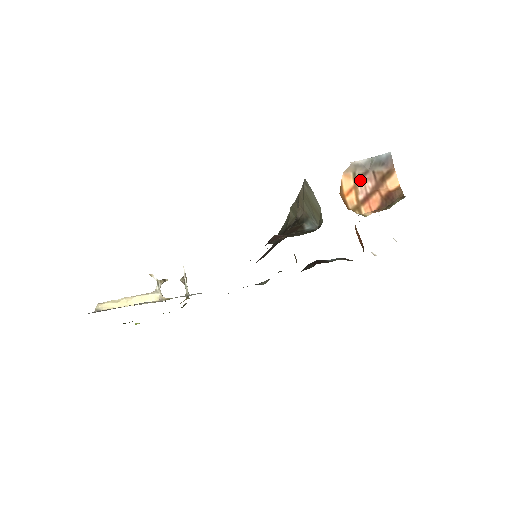
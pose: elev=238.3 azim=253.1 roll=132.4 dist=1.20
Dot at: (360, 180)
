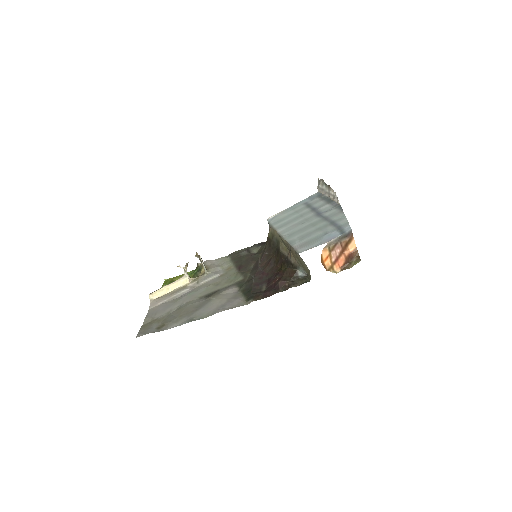
Dot at: (333, 250)
